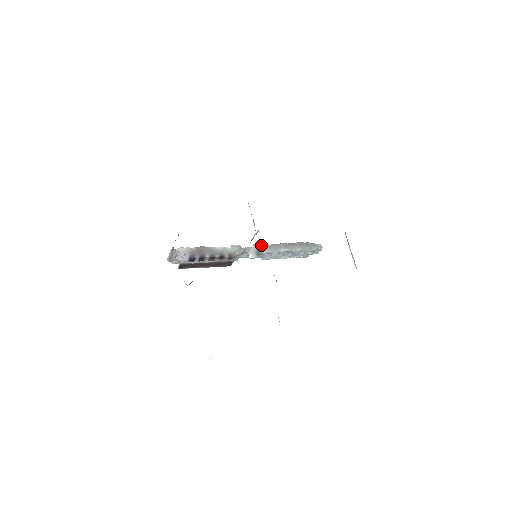
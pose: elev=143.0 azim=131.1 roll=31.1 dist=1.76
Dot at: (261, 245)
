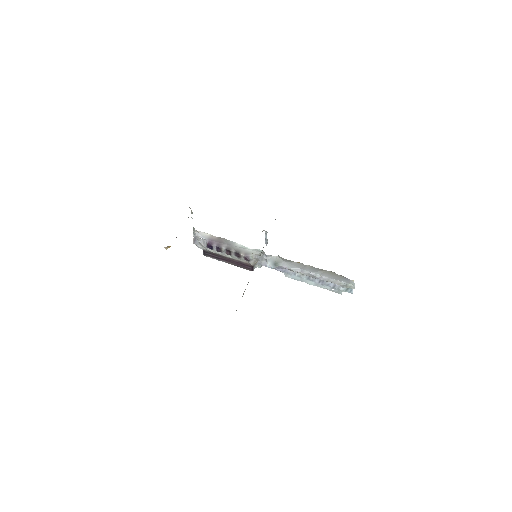
Dot at: (286, 259)
